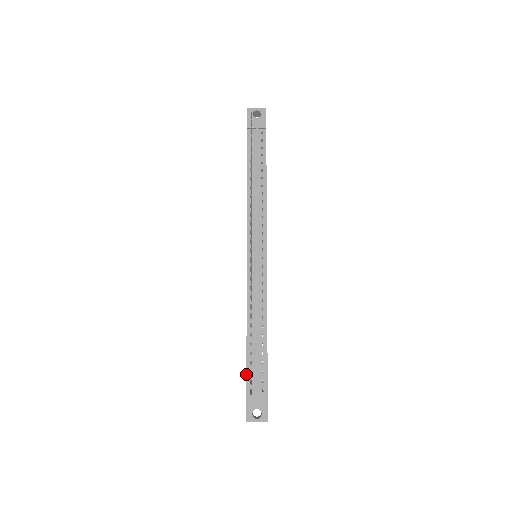
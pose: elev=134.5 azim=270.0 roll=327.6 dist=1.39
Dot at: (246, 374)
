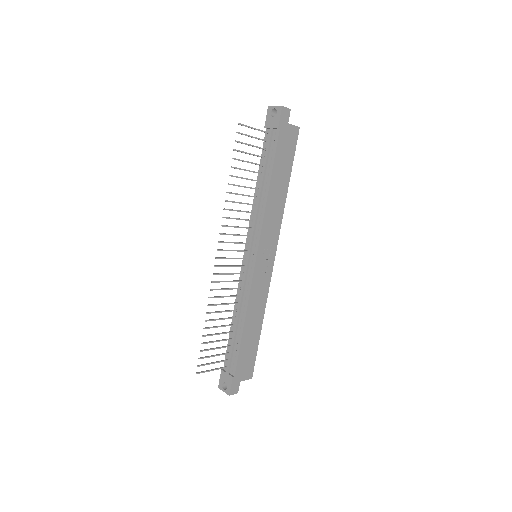
Dot at: occluded
